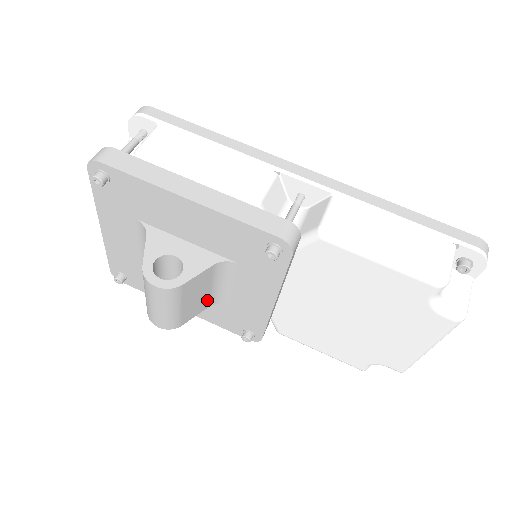
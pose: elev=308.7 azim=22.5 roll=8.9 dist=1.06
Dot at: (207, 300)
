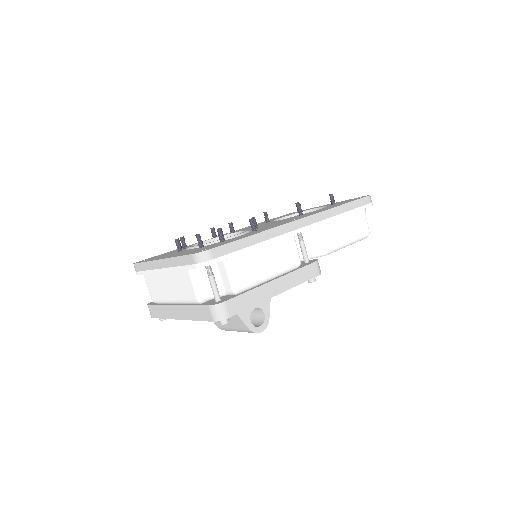
Dot at: occluded
